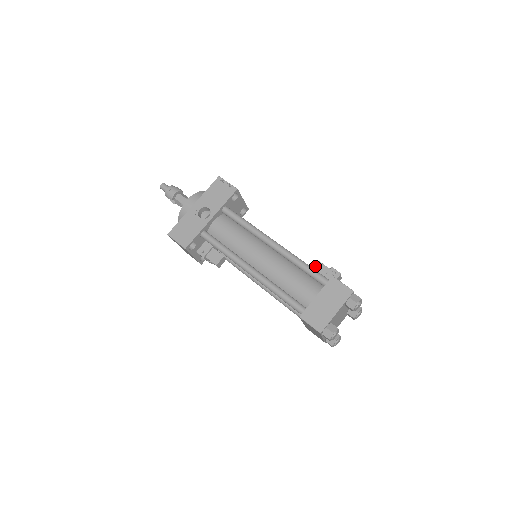
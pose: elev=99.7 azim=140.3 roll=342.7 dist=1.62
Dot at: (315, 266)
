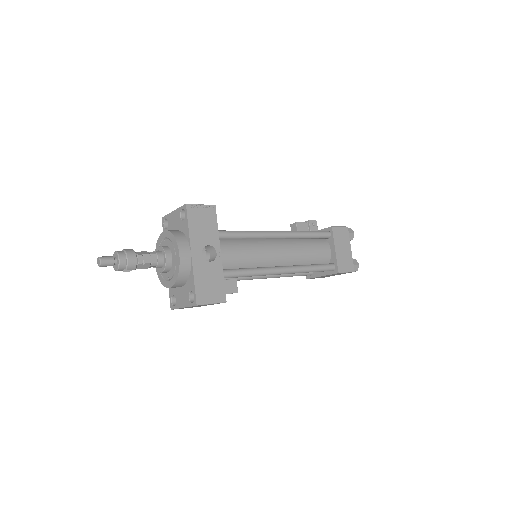
Dot at: (299, 228)
